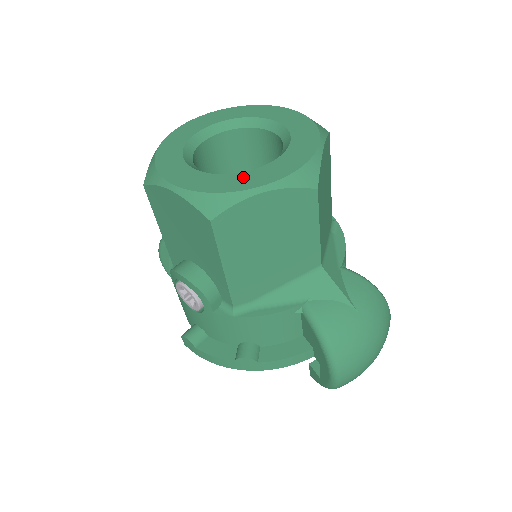
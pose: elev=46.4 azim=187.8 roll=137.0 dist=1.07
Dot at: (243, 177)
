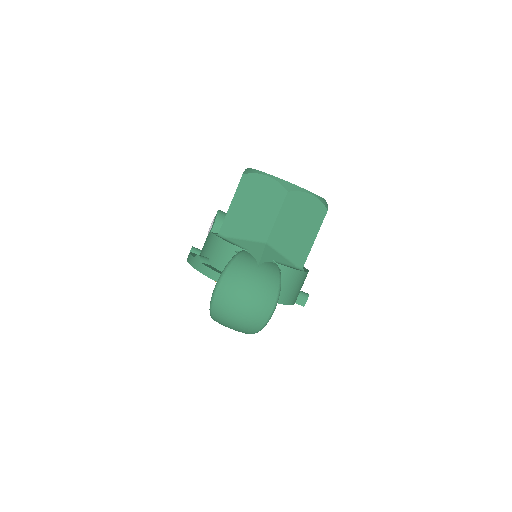
Dot at: occluded
